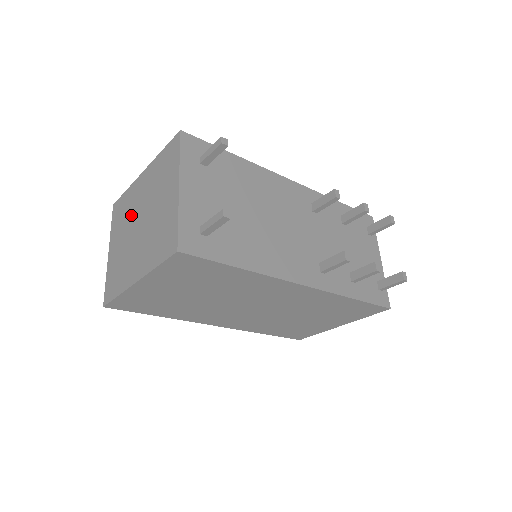
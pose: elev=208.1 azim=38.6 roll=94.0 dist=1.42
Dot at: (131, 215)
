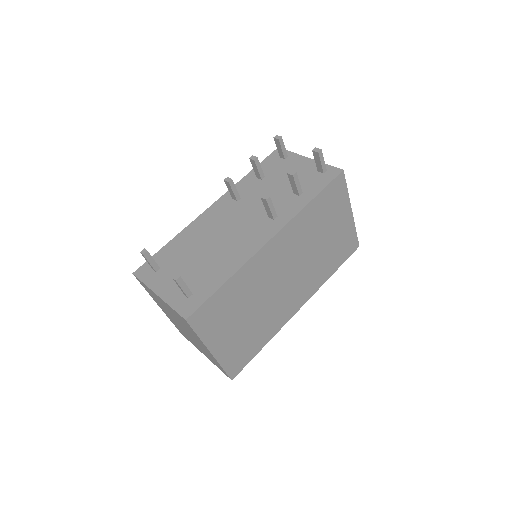
Dot at: (181, 329)
